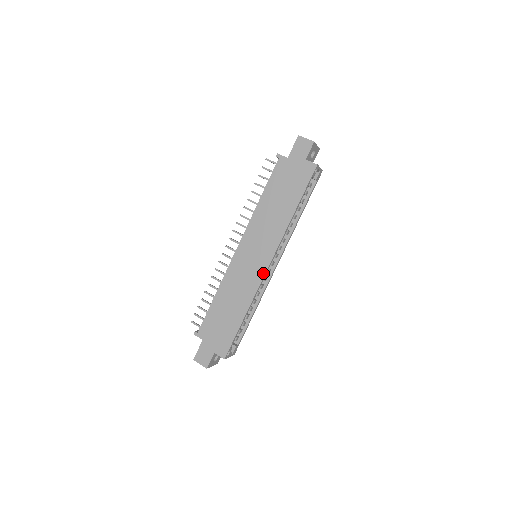
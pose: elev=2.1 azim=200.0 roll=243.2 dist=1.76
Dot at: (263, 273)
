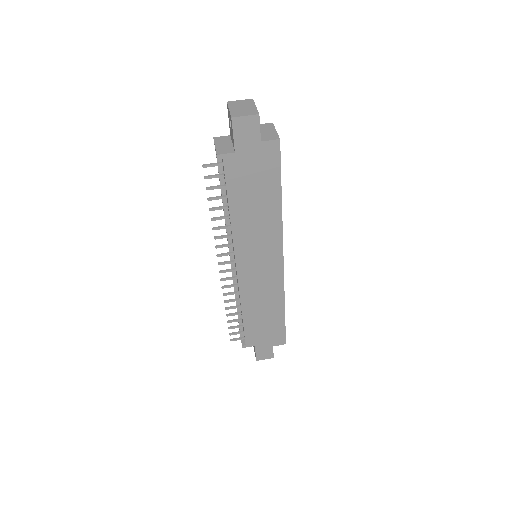
Dot at: (281, 271)
